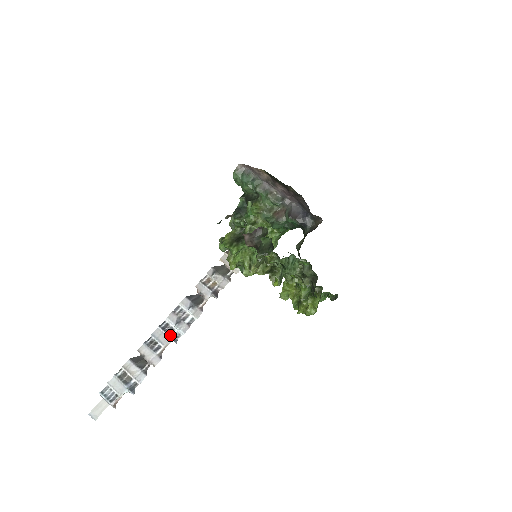
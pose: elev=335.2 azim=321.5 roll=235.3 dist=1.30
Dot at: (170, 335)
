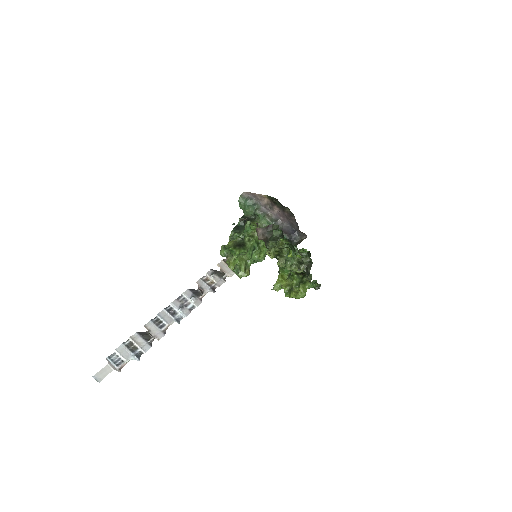
Dot at: (174, 316)
